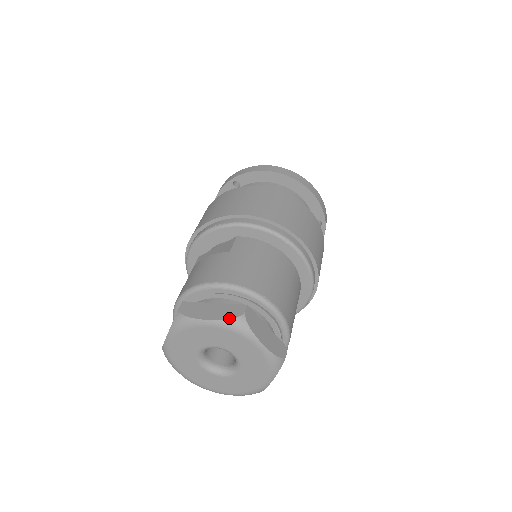
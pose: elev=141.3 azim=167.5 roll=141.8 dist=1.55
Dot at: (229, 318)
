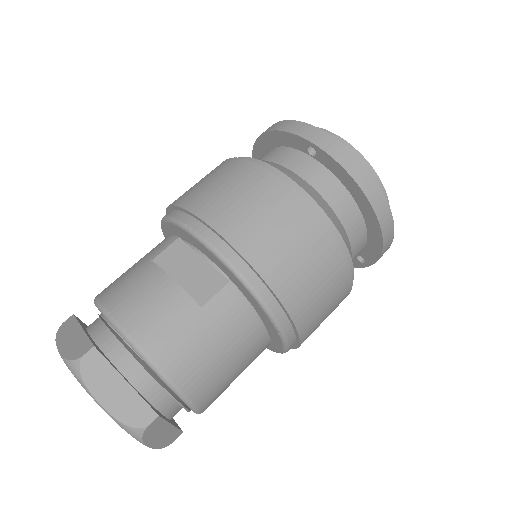
Dot at: (125, 423)
